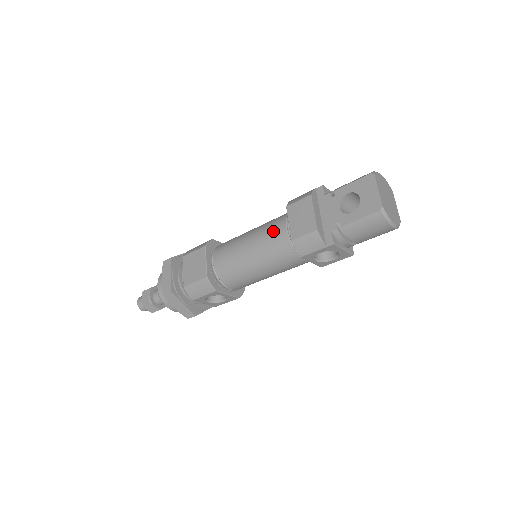
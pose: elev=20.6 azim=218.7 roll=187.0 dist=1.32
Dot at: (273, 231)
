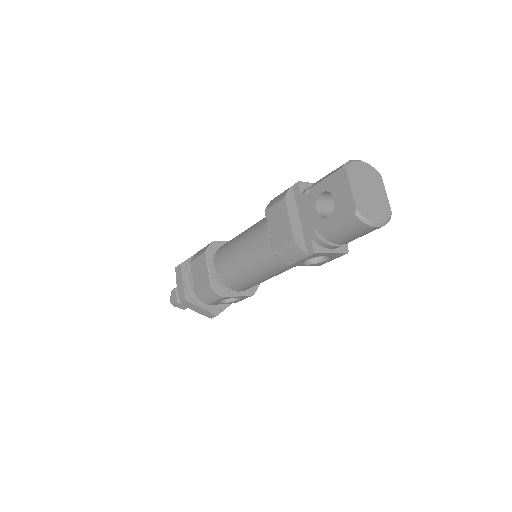
Dot at: (258, 238)
